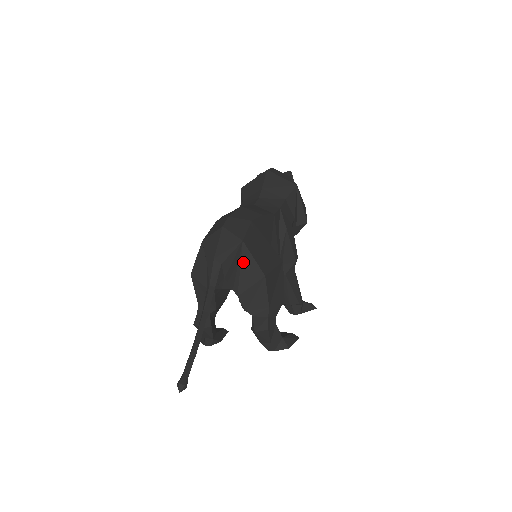
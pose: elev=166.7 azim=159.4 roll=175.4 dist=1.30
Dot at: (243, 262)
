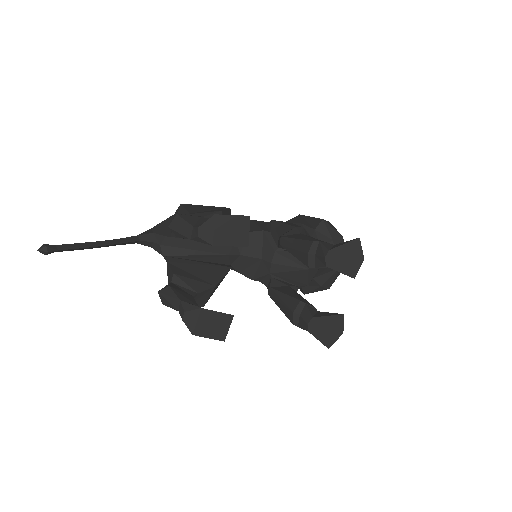
Dot at: occluded
